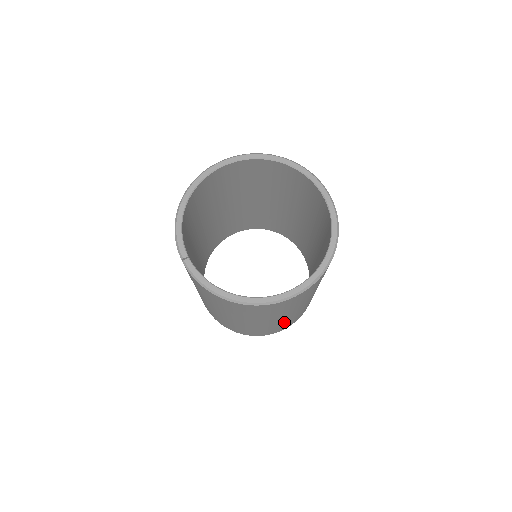
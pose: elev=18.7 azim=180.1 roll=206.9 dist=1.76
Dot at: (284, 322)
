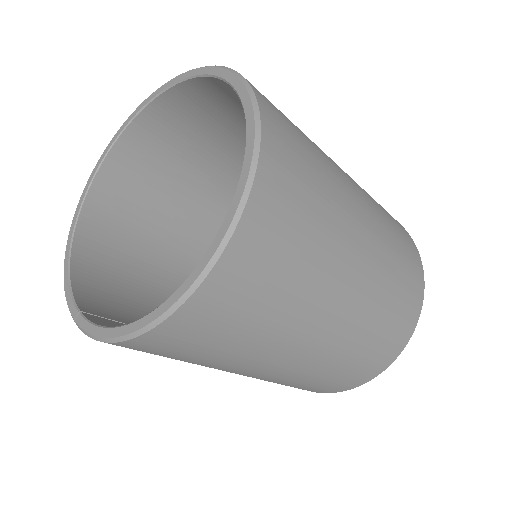
Dot at: (366, 325)
